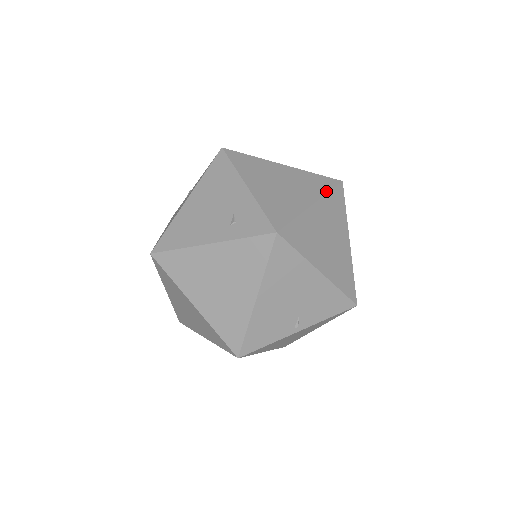
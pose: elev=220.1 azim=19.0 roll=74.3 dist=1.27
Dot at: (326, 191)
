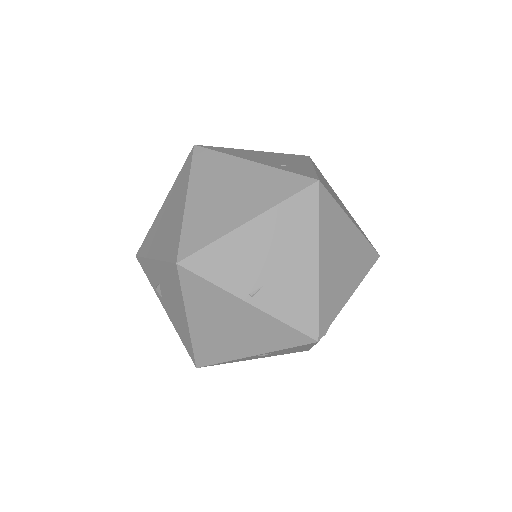
Dot at: occluded
